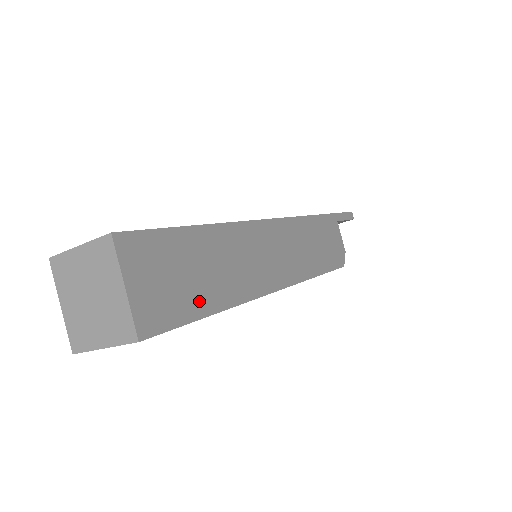
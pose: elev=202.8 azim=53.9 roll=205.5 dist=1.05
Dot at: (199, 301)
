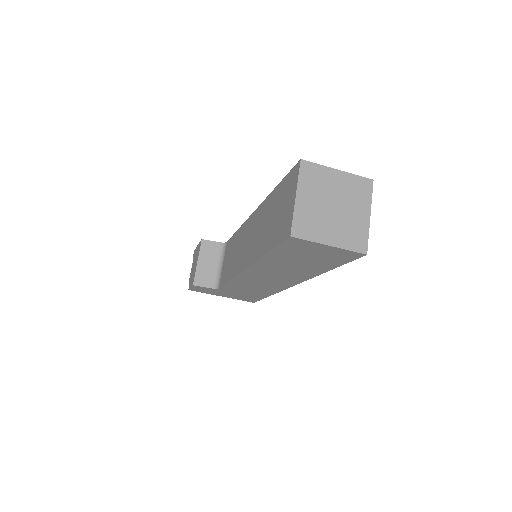
Dot at: occluded
